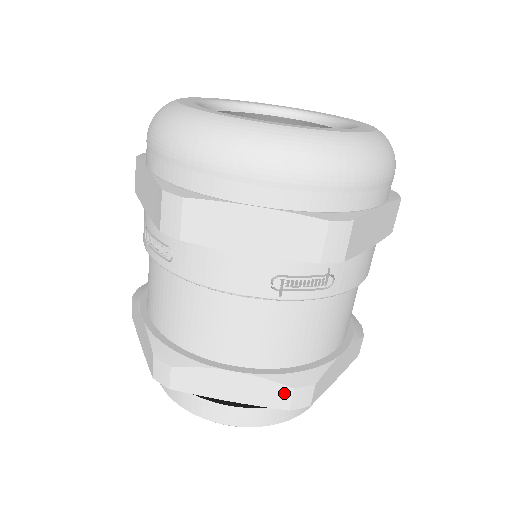
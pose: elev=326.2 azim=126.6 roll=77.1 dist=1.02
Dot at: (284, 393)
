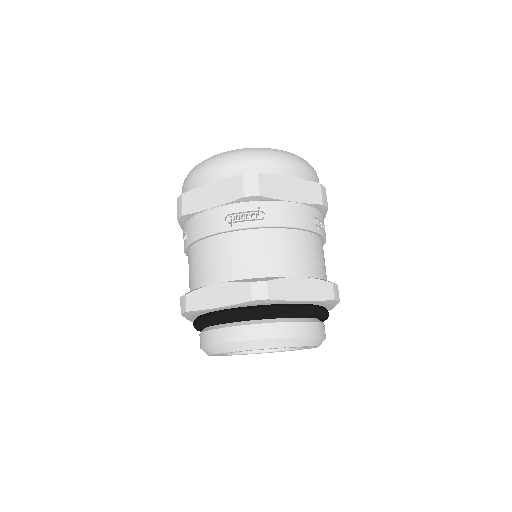
Dot at: (246, 288)
